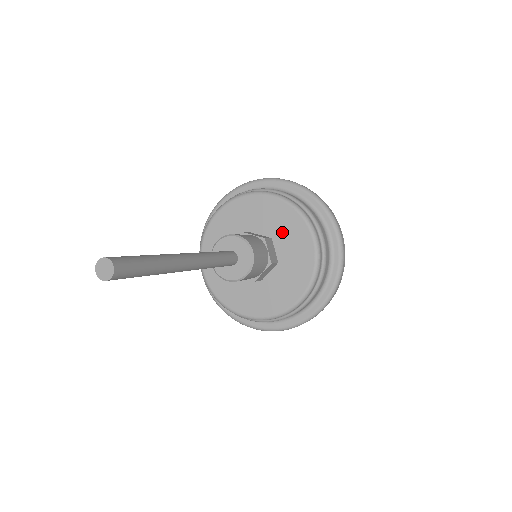
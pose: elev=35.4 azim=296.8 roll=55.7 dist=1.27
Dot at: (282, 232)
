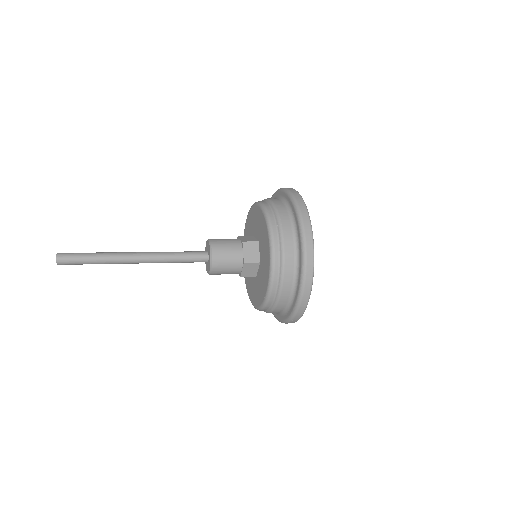
Dot at: (253, 226)
